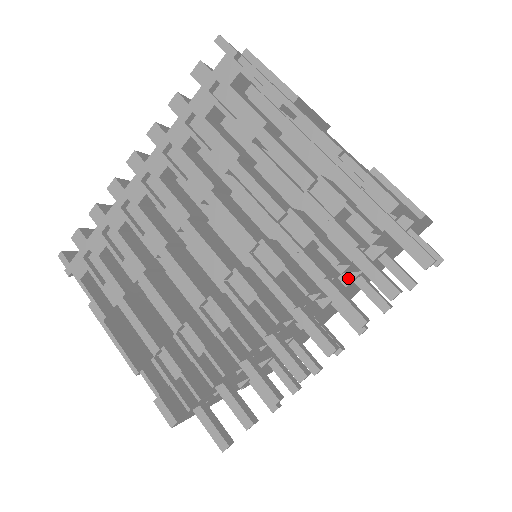
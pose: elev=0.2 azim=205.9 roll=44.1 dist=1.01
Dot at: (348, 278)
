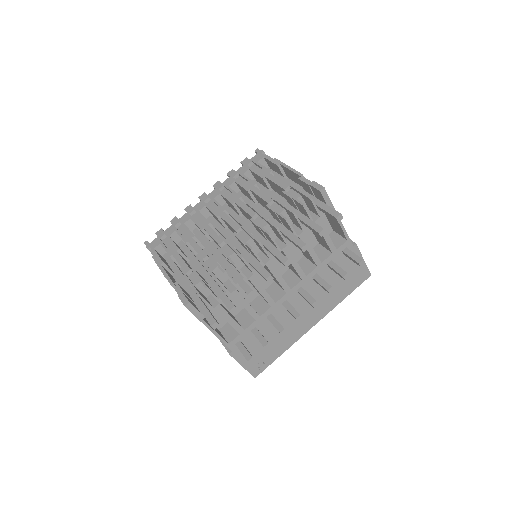
Dot at: (308, 271)
